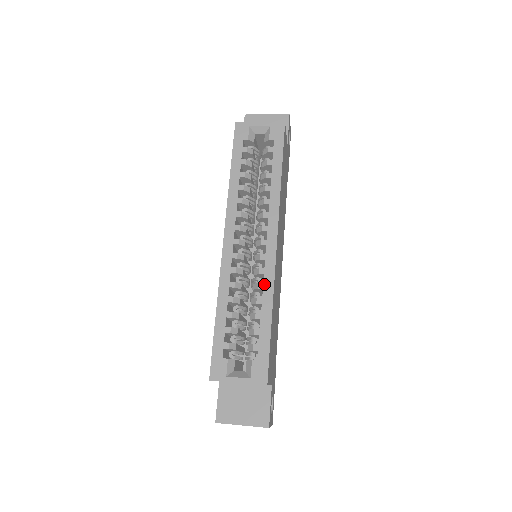
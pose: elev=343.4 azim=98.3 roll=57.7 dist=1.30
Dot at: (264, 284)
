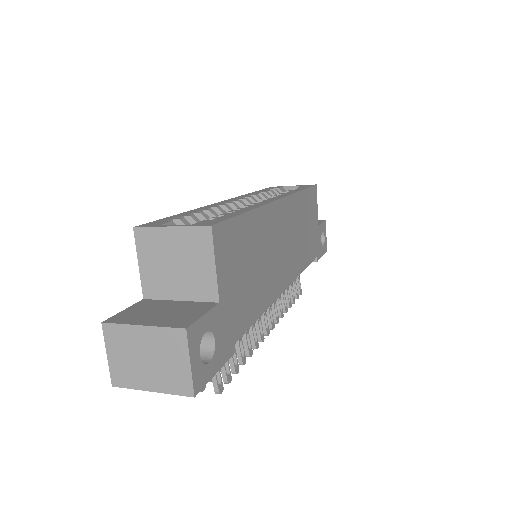
Dot at: (253, 205)
